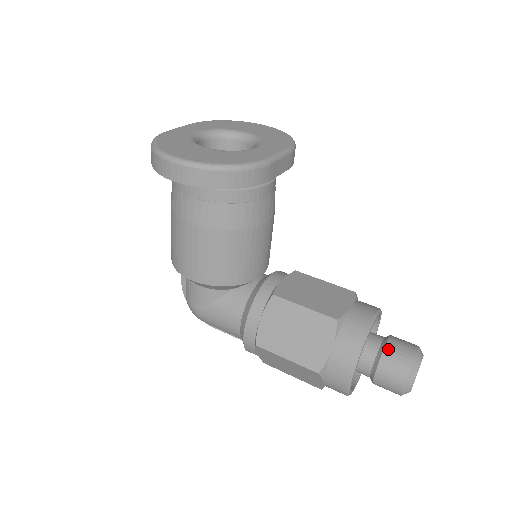
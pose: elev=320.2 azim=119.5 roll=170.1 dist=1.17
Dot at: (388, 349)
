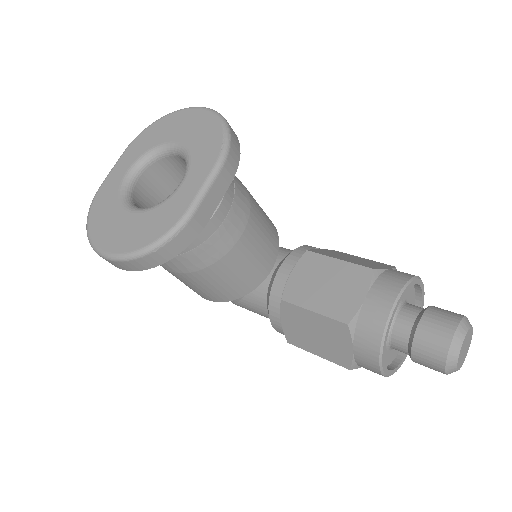
Dot at: (418, 337)
